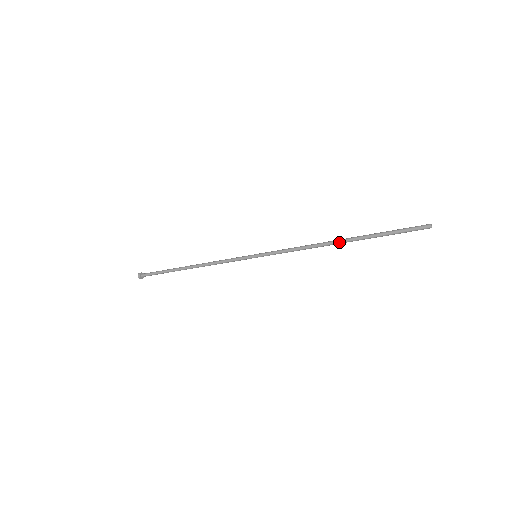
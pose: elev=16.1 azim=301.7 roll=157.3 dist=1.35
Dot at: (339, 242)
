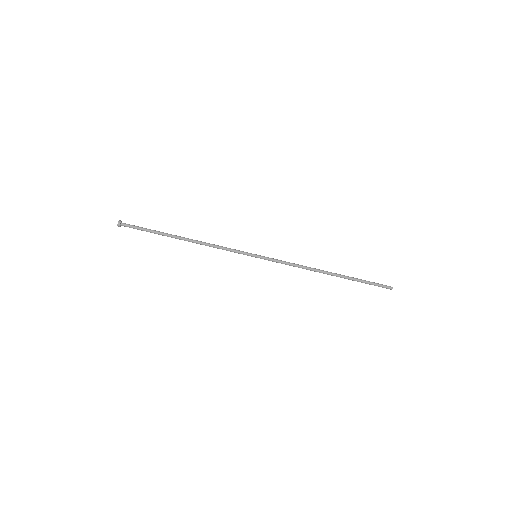
Dot at: (329, 273)
